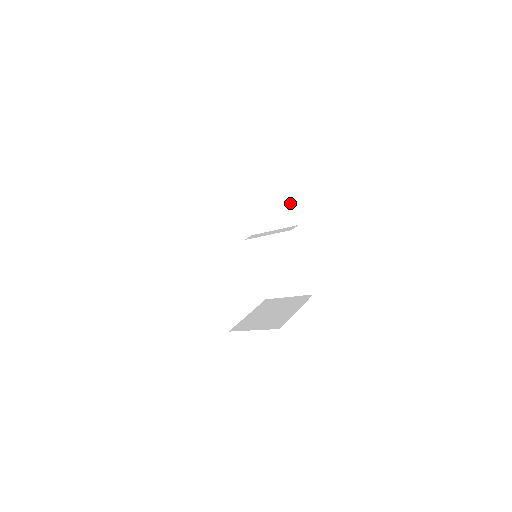
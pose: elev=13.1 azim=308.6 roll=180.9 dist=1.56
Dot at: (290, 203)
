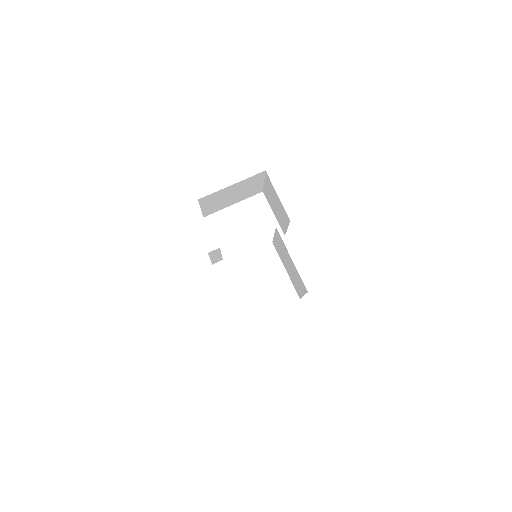
Dot at: occluded
